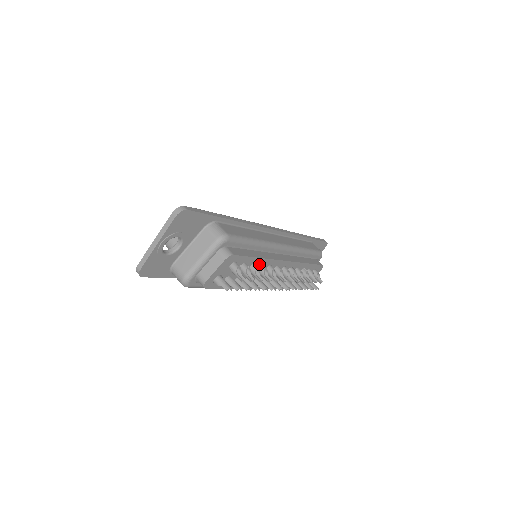
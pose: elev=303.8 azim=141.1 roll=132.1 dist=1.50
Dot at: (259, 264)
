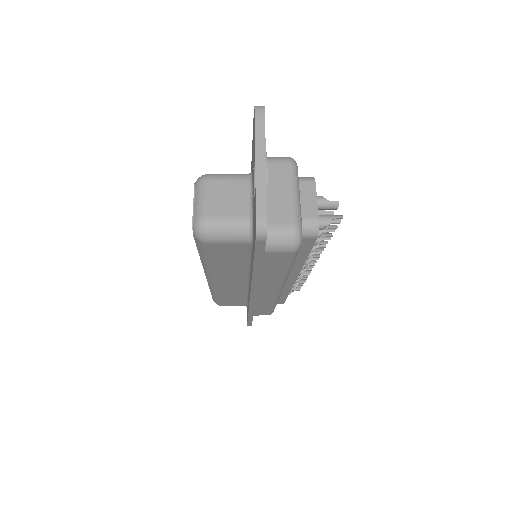
Dot at: occluded
